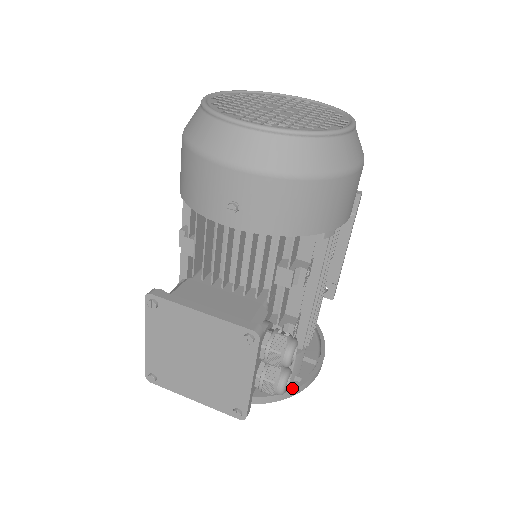
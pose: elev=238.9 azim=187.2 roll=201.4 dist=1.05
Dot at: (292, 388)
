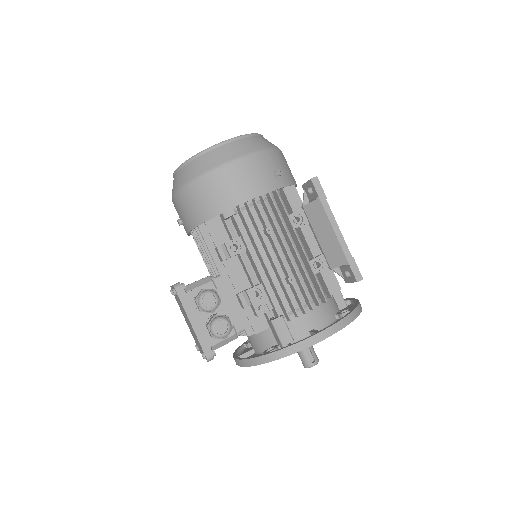
Dot at: (275, 351)
